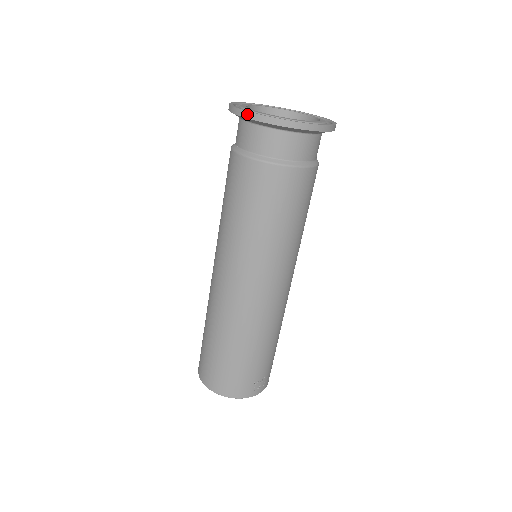
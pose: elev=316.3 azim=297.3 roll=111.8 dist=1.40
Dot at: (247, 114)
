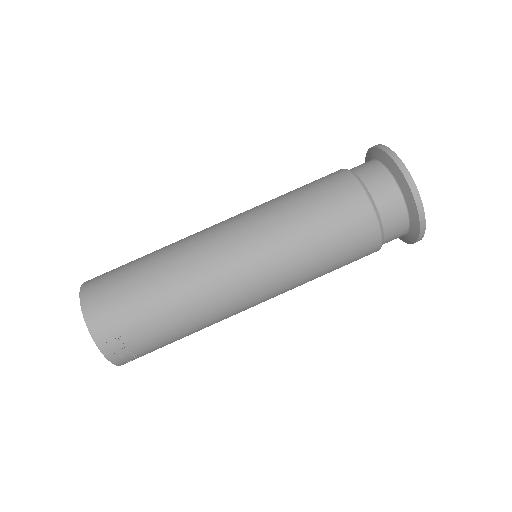
Dot at: (388, 150)
